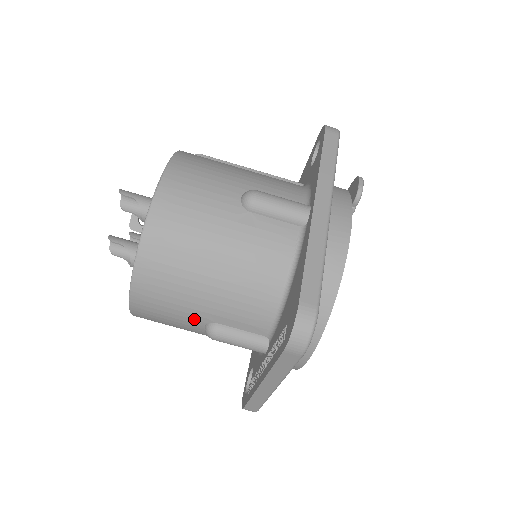
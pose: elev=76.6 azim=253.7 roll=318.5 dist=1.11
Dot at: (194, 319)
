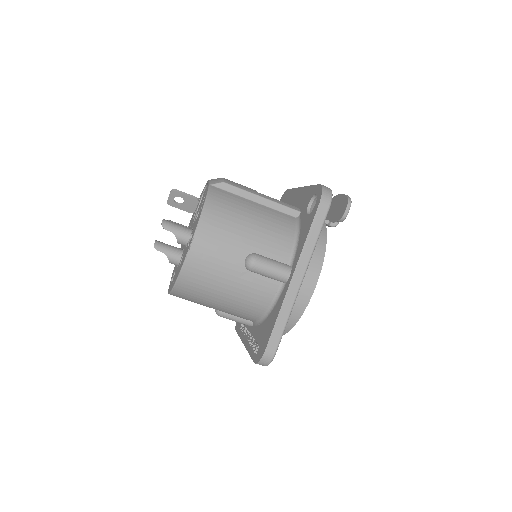
Dot at: occluded
